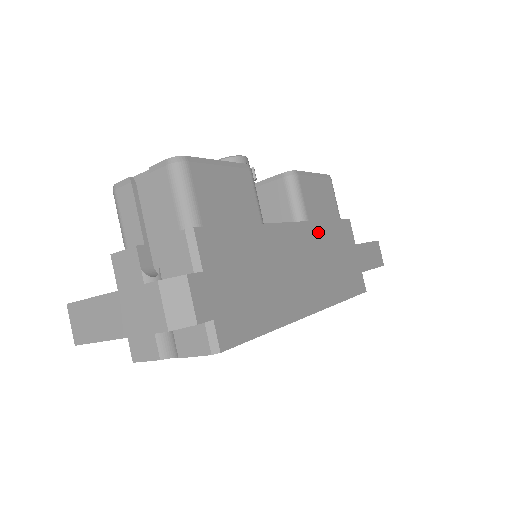
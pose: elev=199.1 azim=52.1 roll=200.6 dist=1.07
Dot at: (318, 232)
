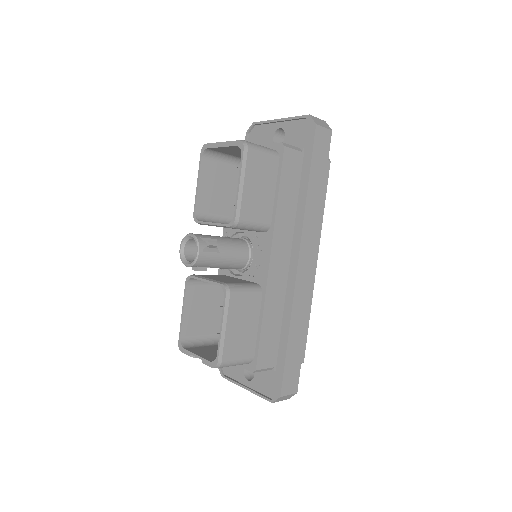
Dot at: (282, 221)
